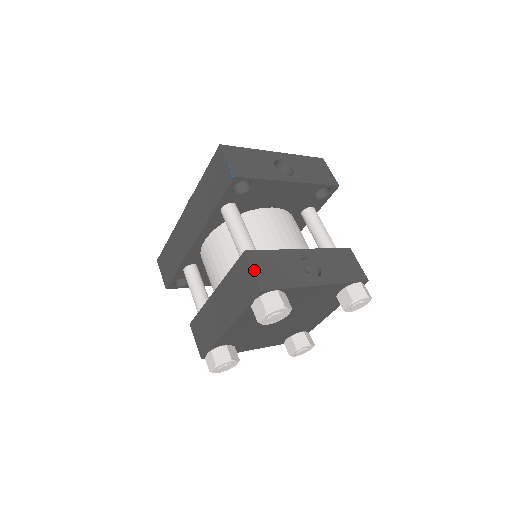
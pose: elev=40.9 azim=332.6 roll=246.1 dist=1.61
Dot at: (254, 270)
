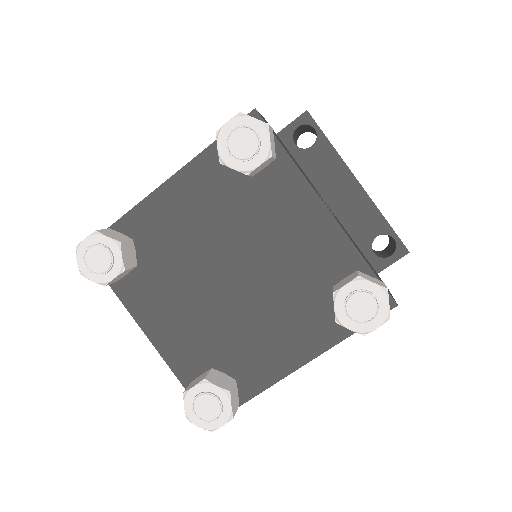
Dot at: (262, 116)
